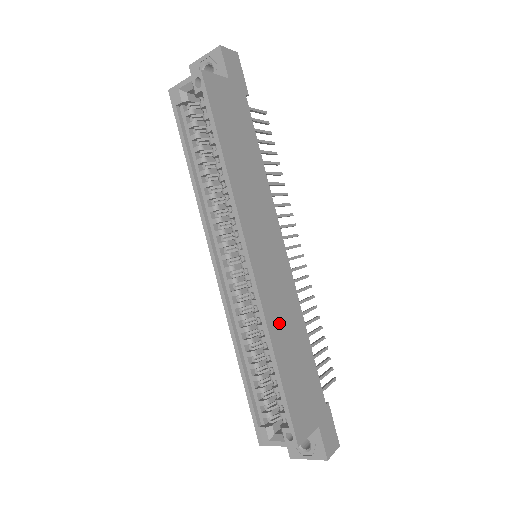
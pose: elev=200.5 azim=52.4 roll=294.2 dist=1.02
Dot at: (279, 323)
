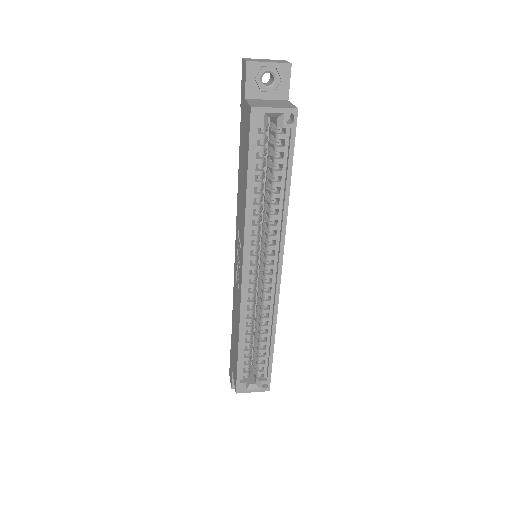
Dot at: occluded
